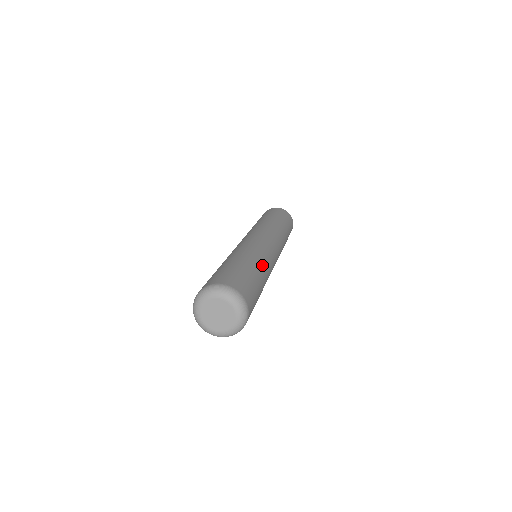
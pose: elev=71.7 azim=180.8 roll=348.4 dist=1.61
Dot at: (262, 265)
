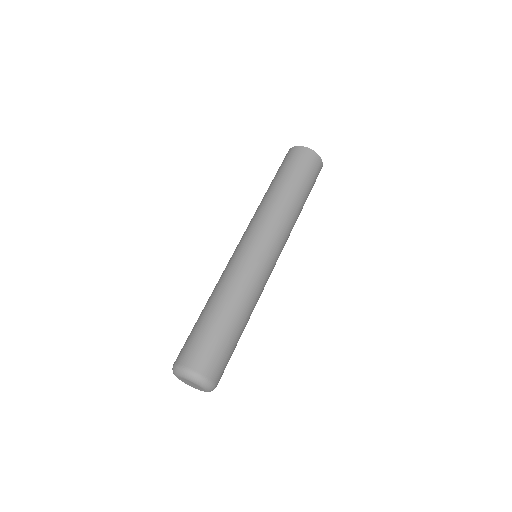
Dot at: (250, 312)
